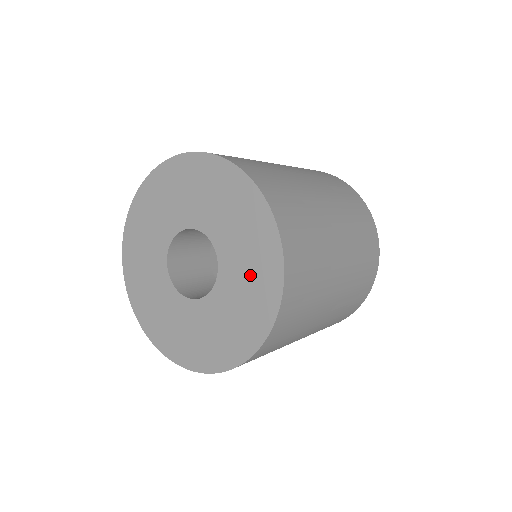
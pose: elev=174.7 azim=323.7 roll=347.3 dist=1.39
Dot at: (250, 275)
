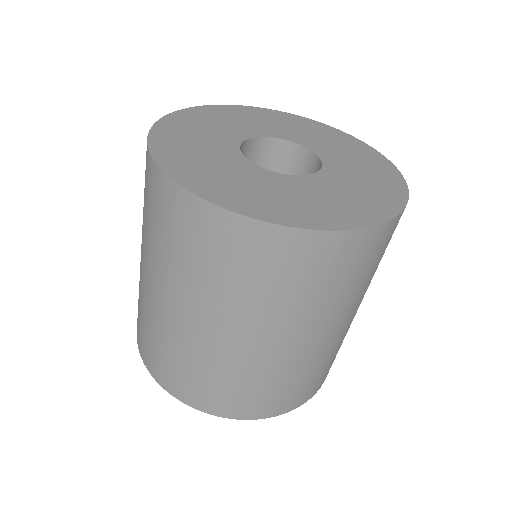
Dot at: (364, 169)
